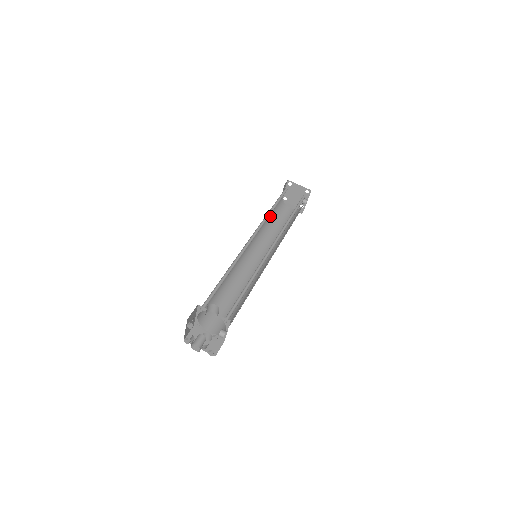
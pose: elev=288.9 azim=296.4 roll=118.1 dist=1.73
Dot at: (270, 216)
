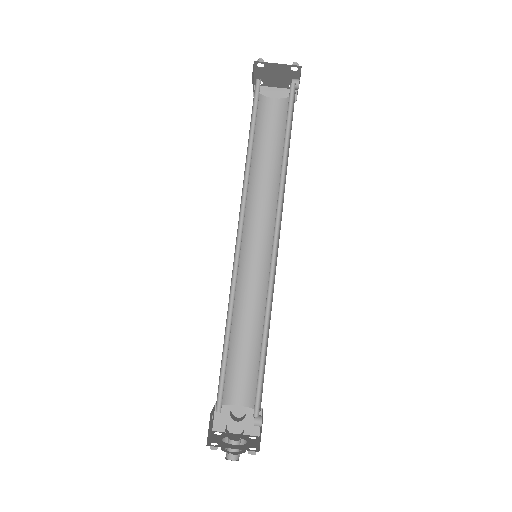
Dot at: occluded
